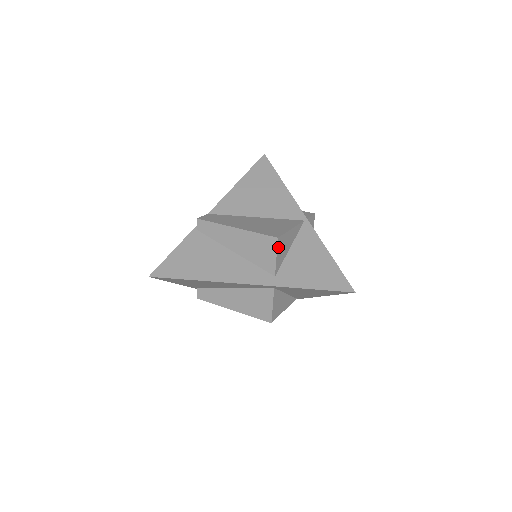
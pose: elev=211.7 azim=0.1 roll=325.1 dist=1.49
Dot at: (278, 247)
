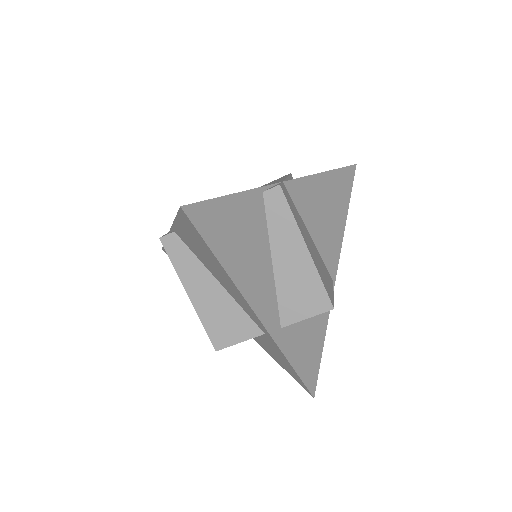
Dot at: (320, 312)
